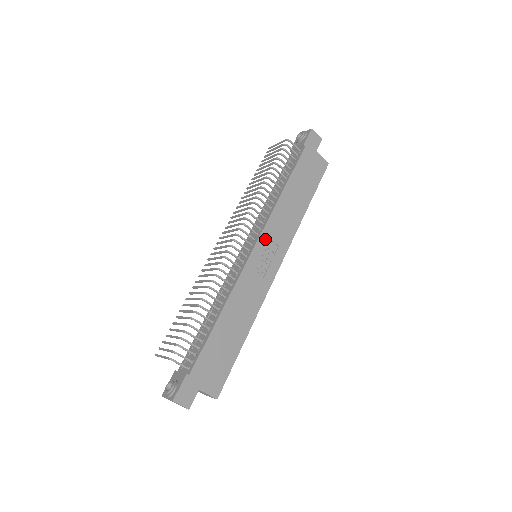
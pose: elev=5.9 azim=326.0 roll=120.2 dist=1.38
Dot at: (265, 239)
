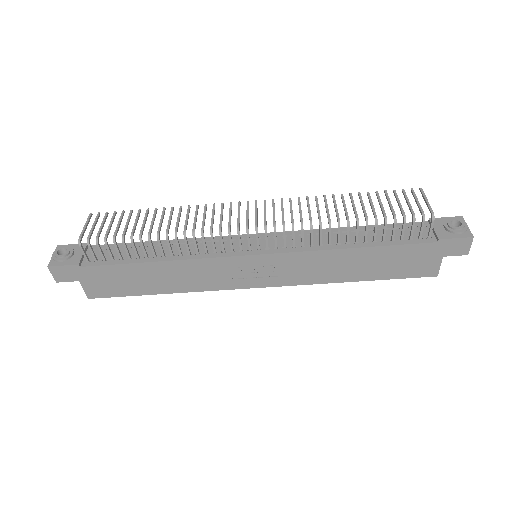
Dot at: (276, 260)
